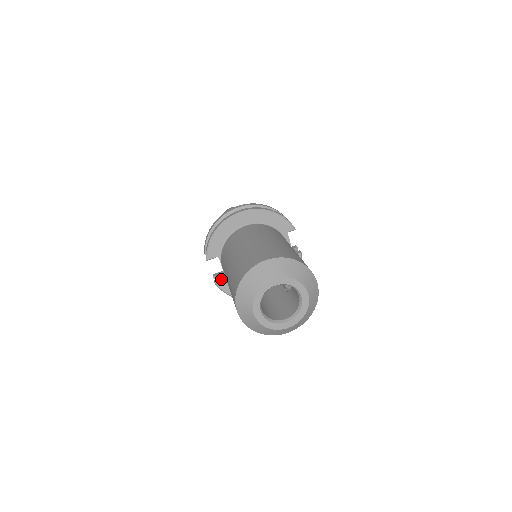
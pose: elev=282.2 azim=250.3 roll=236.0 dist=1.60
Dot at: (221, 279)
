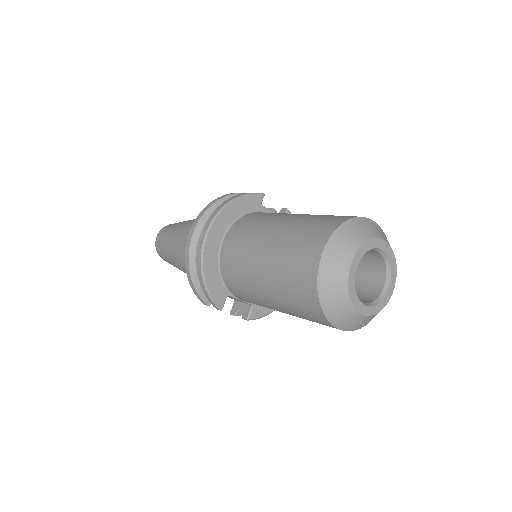
Dot at: (247, 310)
